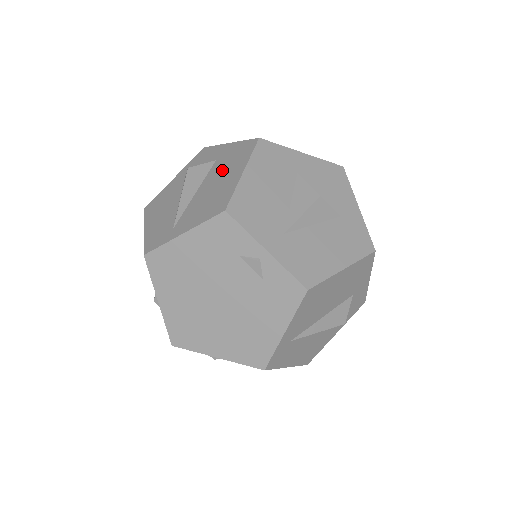
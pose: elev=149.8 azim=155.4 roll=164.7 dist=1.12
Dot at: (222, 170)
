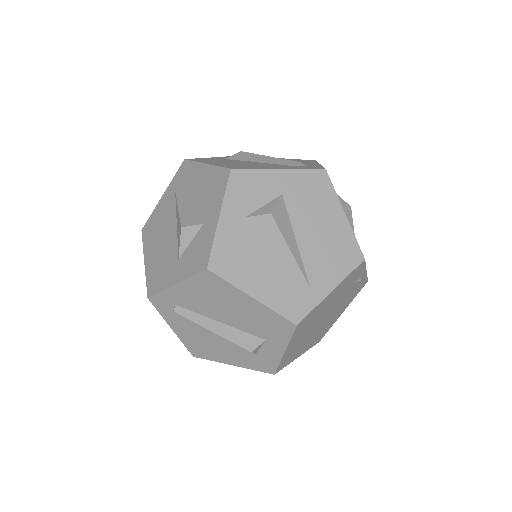
Dot at: (310, 210)
